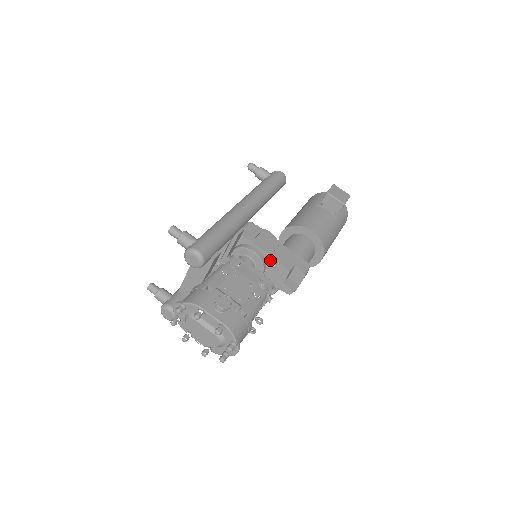
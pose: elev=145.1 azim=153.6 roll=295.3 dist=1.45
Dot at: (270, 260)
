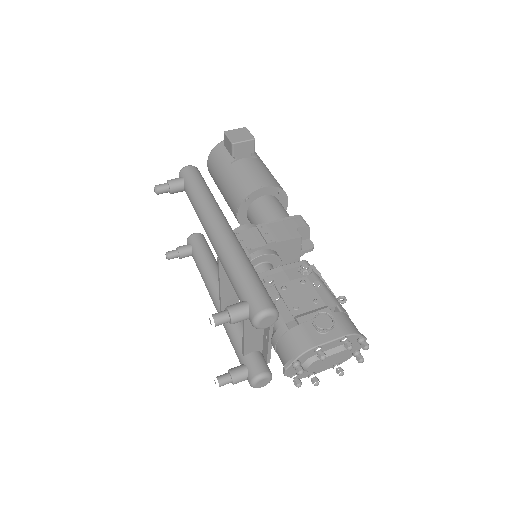
Dot at: (278, 246)
